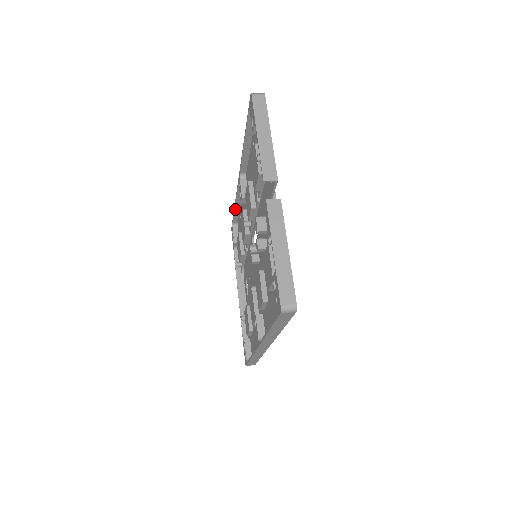
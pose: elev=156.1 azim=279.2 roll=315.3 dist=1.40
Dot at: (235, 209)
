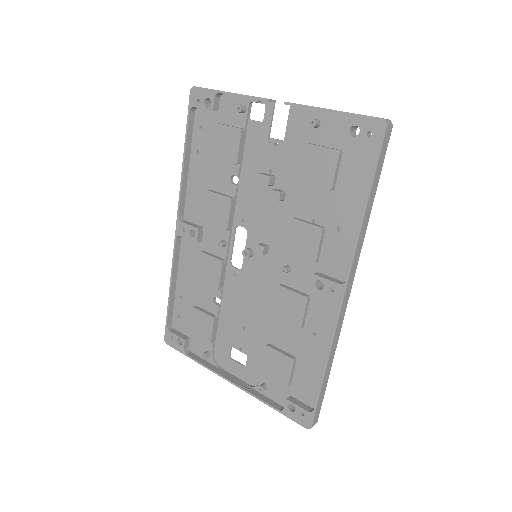
Dot at: (170, 293)
